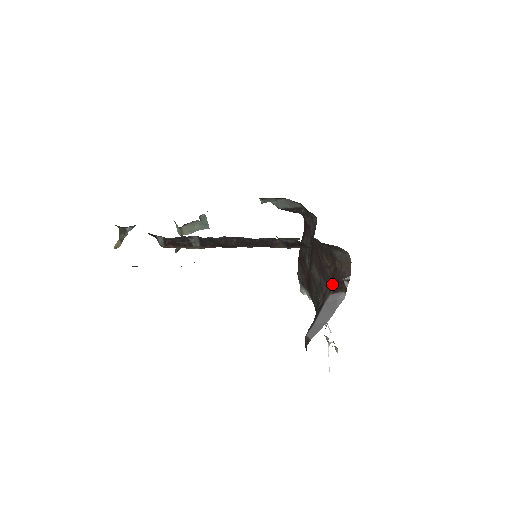
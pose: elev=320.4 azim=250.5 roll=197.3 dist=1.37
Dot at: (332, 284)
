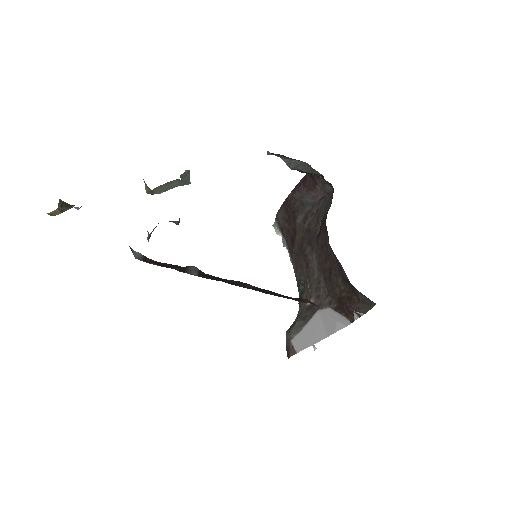
Dot at: (336, 301)
